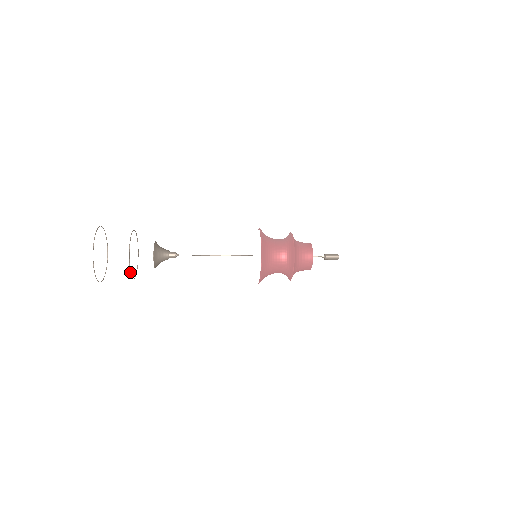
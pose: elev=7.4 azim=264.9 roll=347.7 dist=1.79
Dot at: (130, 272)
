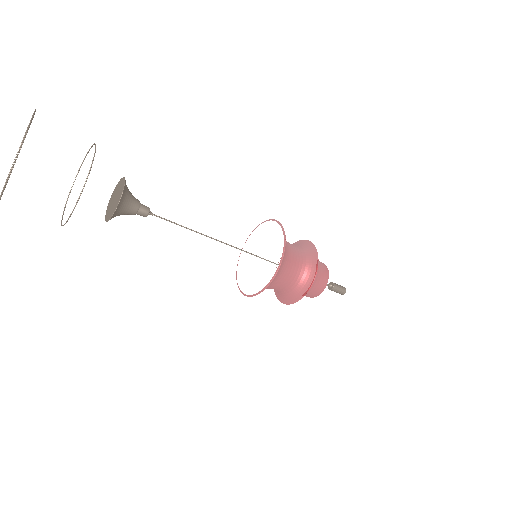
Dot at: (66, 221)
